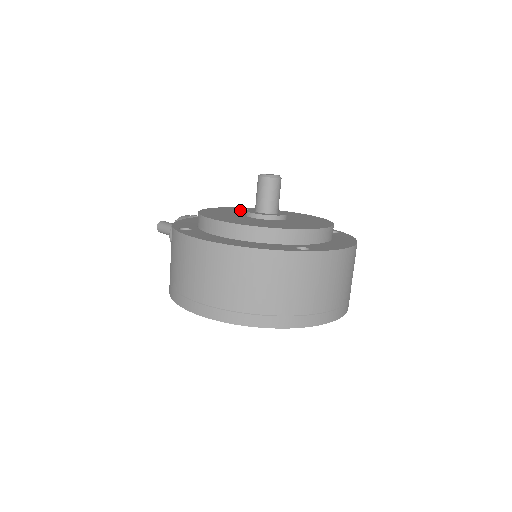
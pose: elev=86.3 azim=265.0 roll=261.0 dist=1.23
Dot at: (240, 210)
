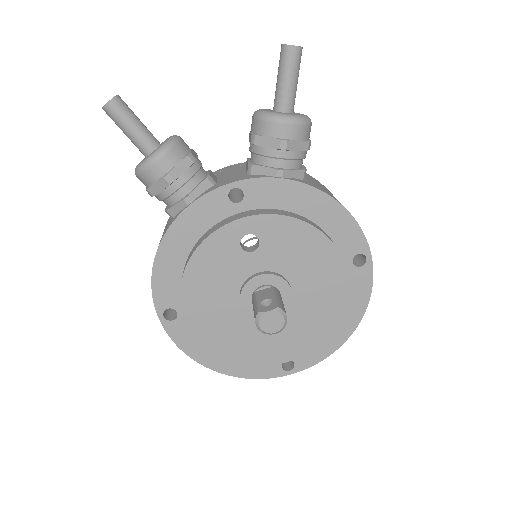
Dot at: (236, 254)
